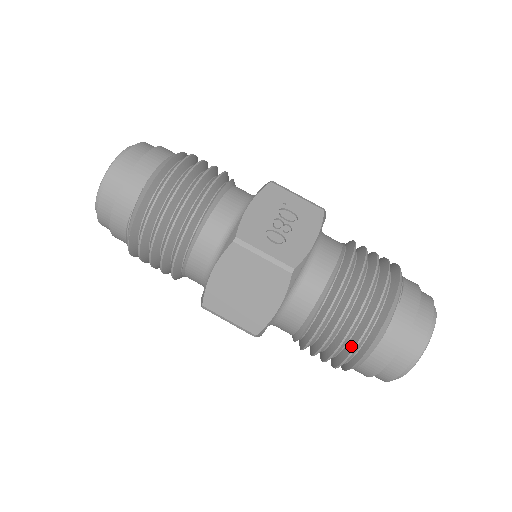
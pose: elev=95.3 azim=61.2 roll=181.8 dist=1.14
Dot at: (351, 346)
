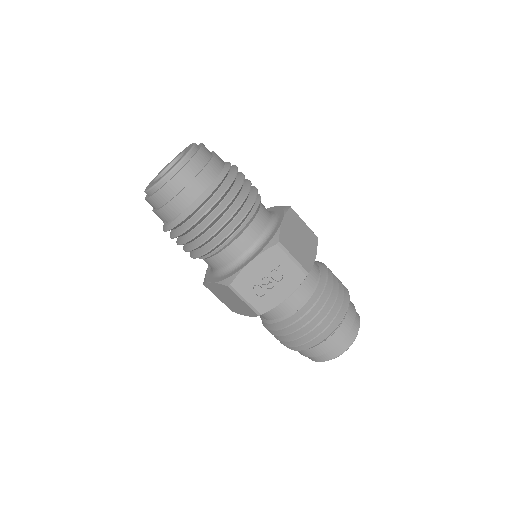
Dot at: (285, 343)
